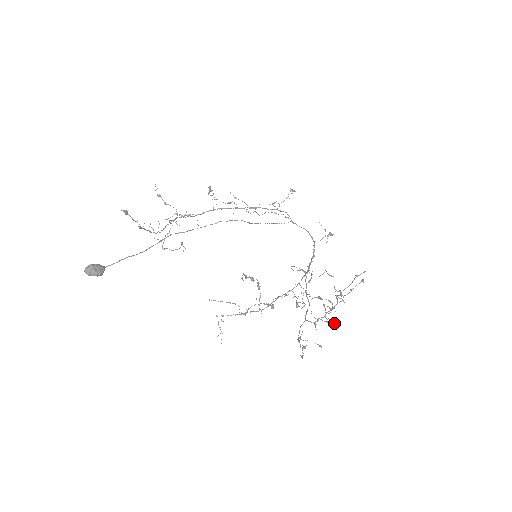
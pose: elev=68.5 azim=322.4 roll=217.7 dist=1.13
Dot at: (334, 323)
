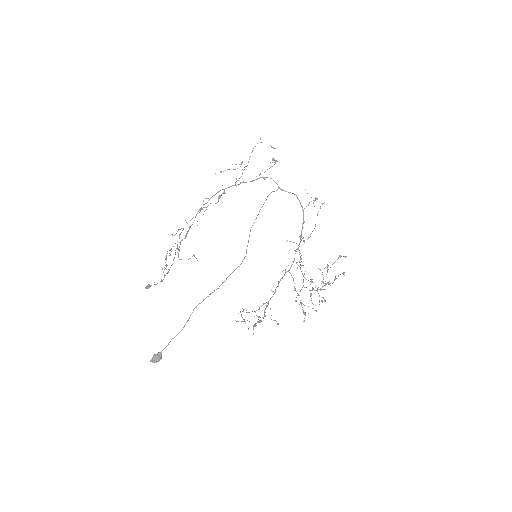
Dot at: (324, 301)
